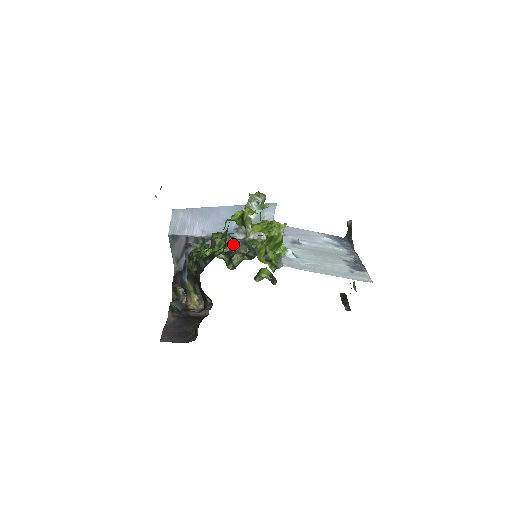
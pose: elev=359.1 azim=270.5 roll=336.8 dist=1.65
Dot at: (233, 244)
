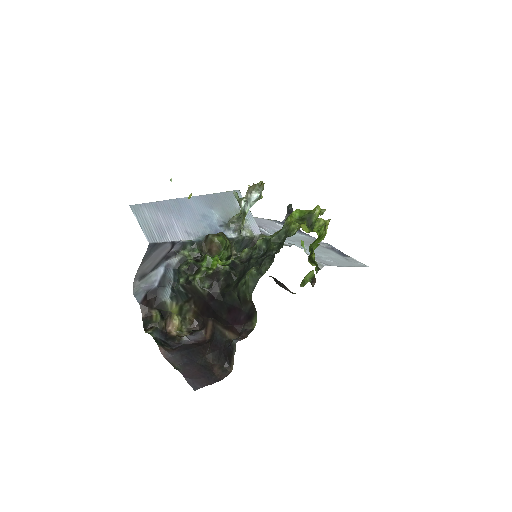
Dot at: occluded
